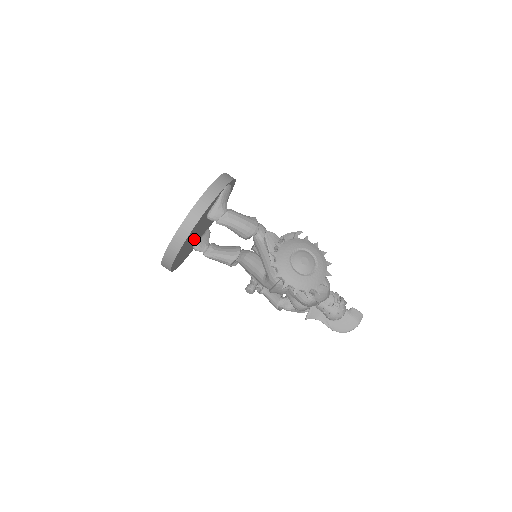
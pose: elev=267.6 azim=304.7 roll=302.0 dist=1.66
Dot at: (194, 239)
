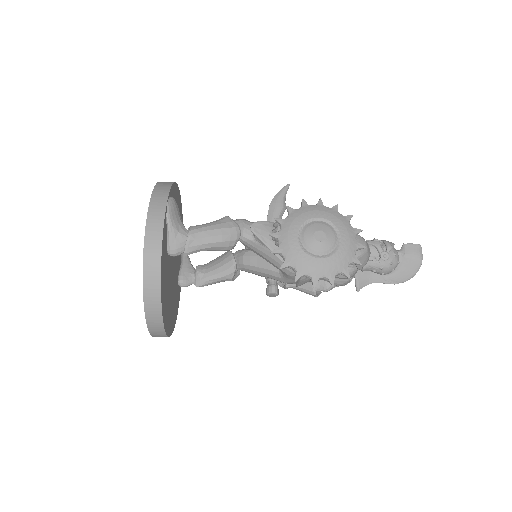
Dot at: (173, 281)
